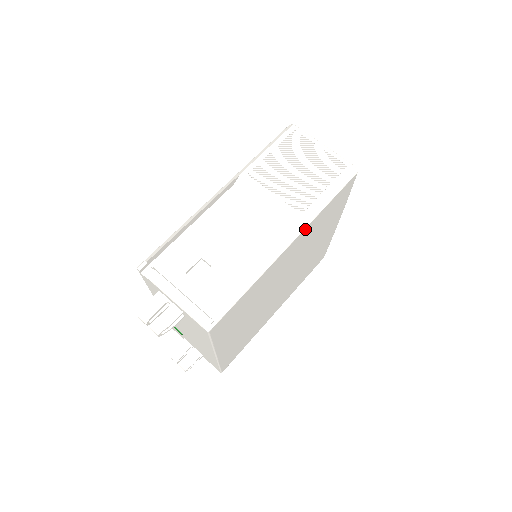
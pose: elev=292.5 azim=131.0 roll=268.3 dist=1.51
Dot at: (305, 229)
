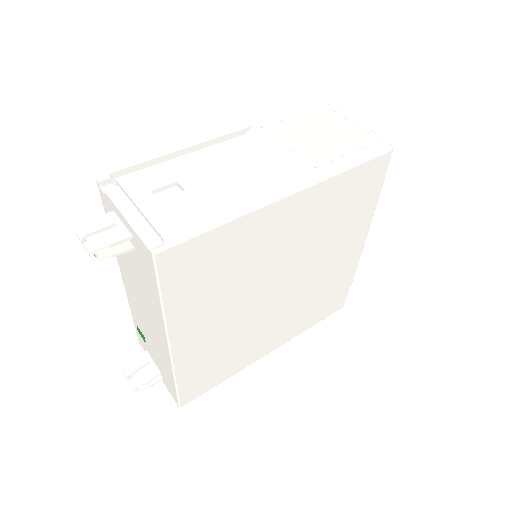
Dot at: (315, 186)
